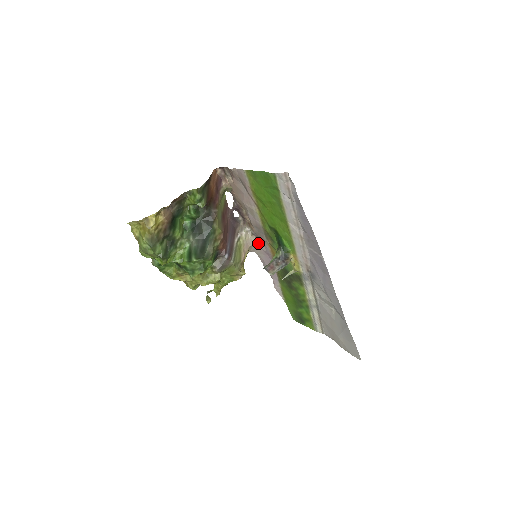
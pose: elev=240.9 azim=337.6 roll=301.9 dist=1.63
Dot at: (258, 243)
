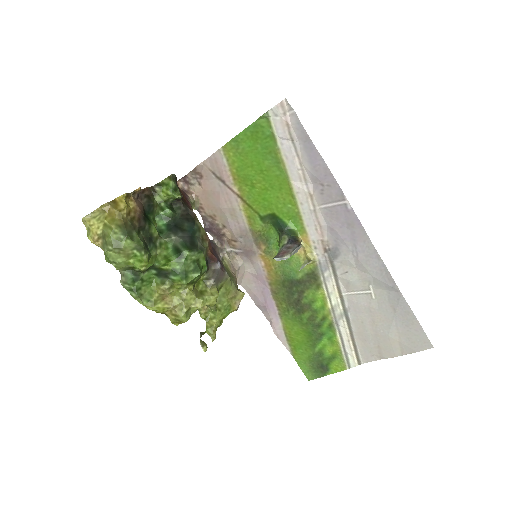
Dot at: (245, 265)
